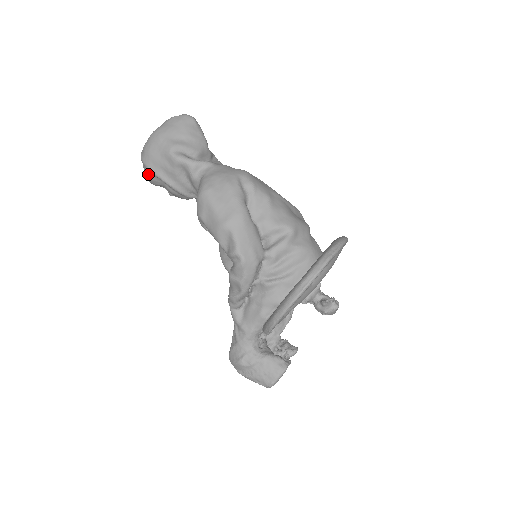
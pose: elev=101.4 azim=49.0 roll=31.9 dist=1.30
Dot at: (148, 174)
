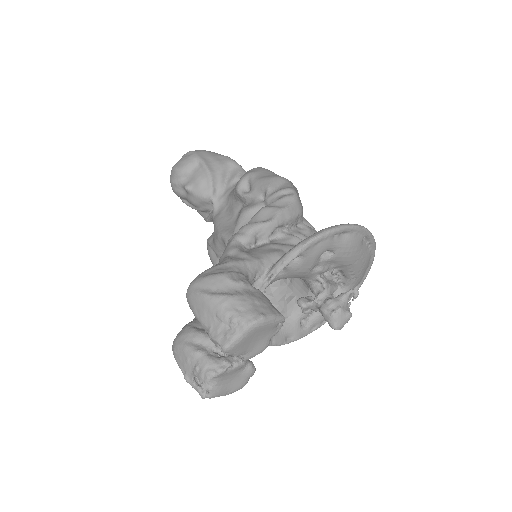
Dot at: (189, 158)
